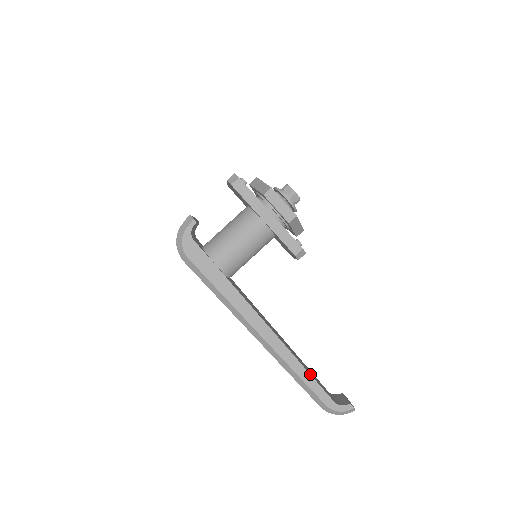
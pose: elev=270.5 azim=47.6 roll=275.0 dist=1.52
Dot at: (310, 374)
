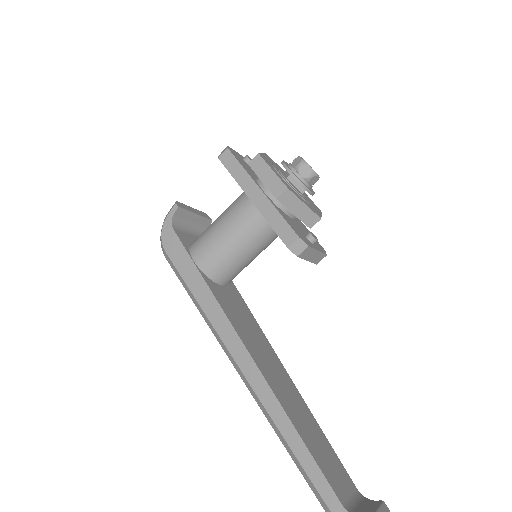
Dot at: (304, 443)
